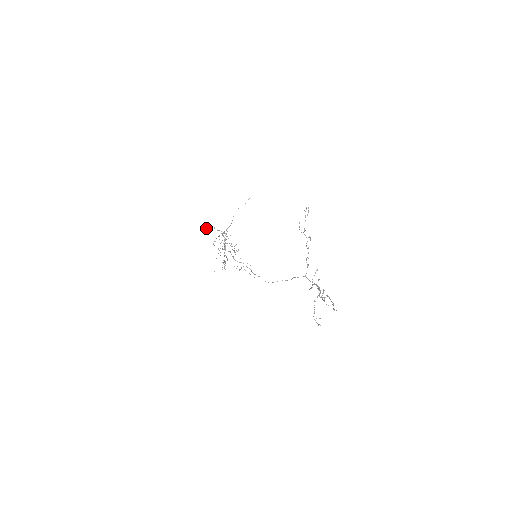
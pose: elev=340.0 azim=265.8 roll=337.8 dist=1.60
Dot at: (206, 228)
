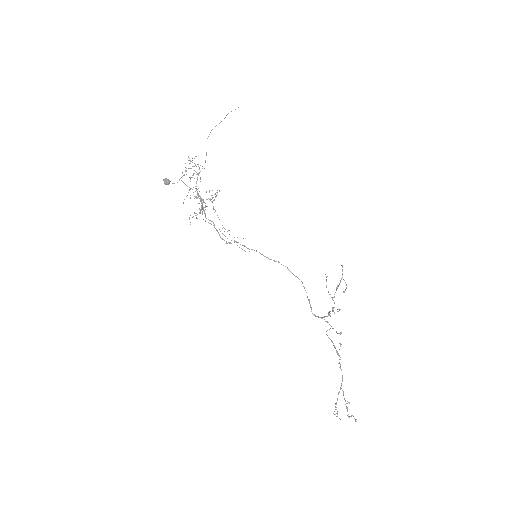
Dot at: (168, 184)
